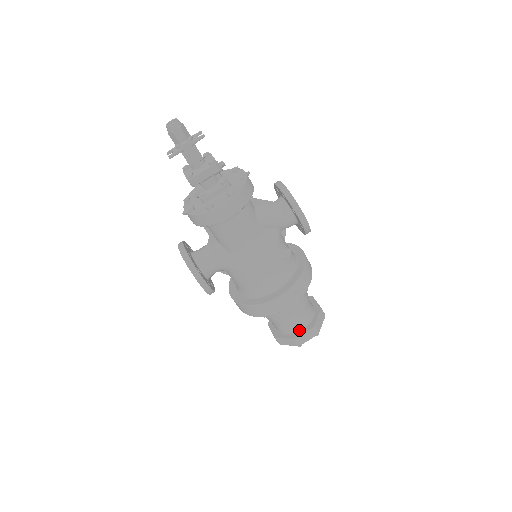
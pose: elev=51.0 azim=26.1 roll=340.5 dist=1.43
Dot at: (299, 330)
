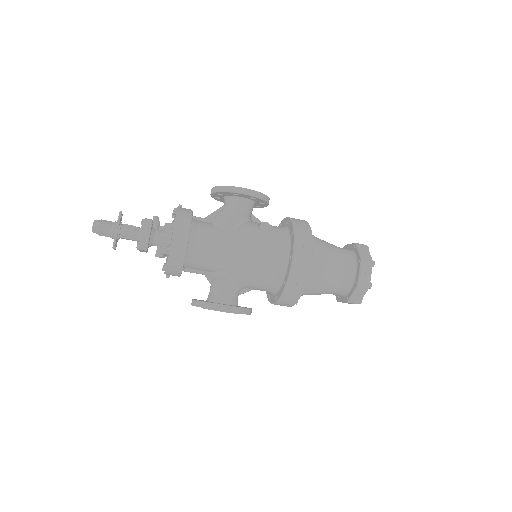
Dot at: (354, 275)
